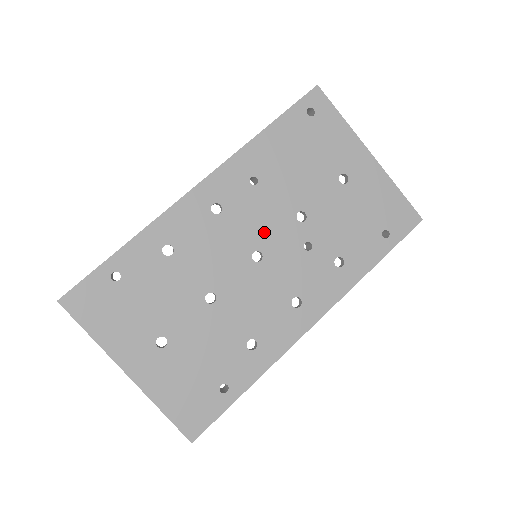
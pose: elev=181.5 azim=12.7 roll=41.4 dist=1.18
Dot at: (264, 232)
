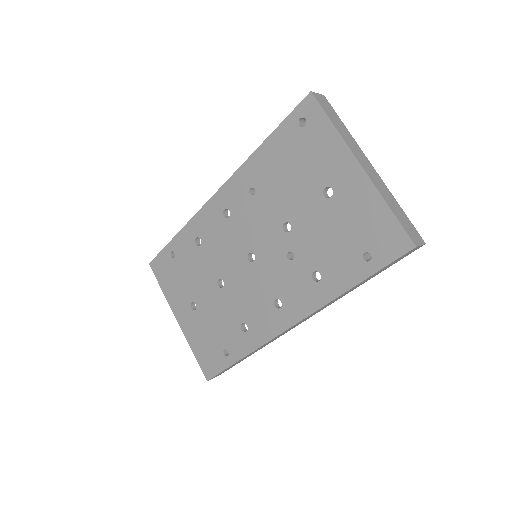
Dot at: (257, 237)
